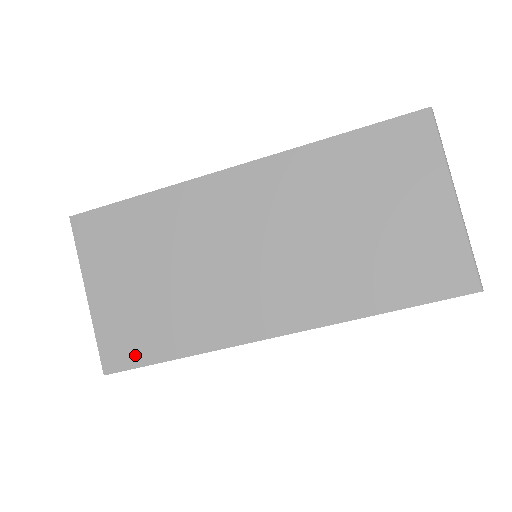
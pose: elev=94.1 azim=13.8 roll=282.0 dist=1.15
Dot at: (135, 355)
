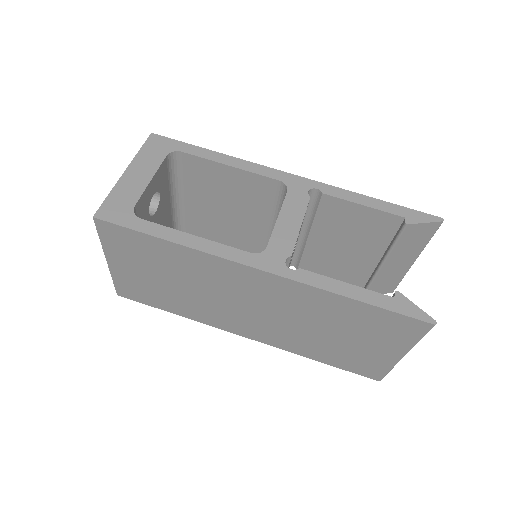
Dot at: (142, 299)
